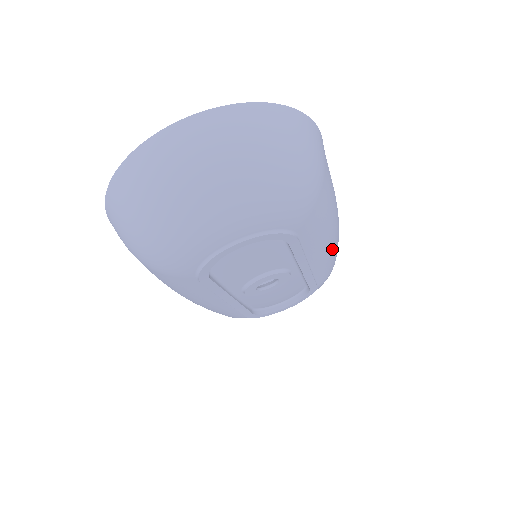
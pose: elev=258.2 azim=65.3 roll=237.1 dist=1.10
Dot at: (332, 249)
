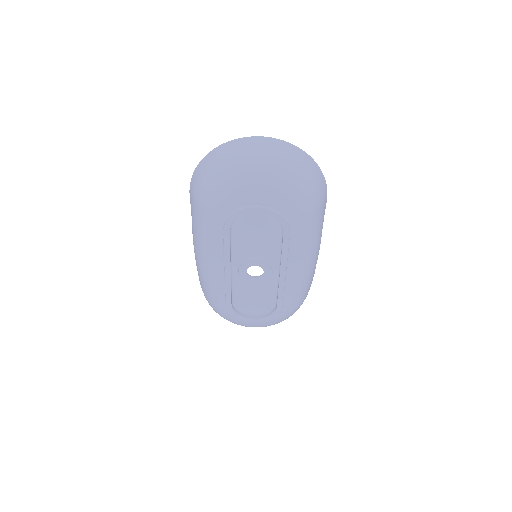
Dot at: (304, 277)
